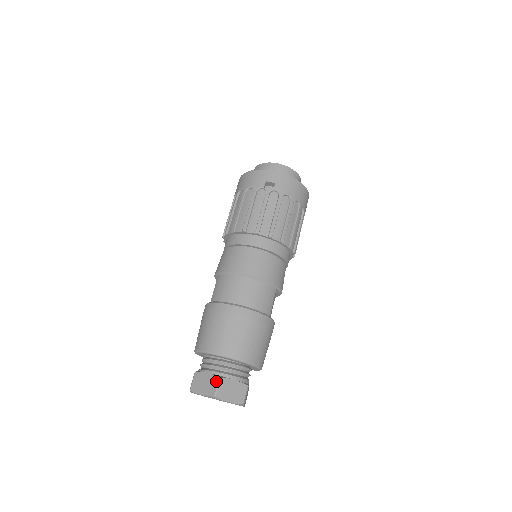
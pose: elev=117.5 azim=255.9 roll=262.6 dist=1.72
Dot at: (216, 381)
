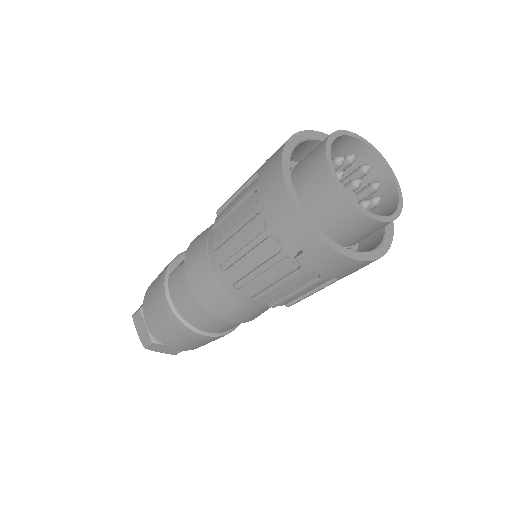
Dot at: (148, 341)
